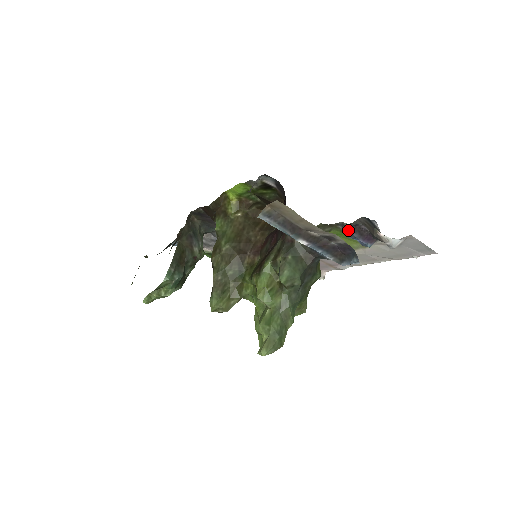
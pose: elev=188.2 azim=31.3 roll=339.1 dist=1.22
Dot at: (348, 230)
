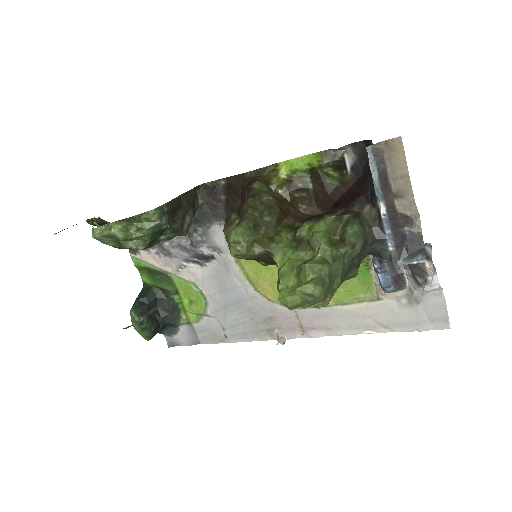
Dot at: (382, 260)
